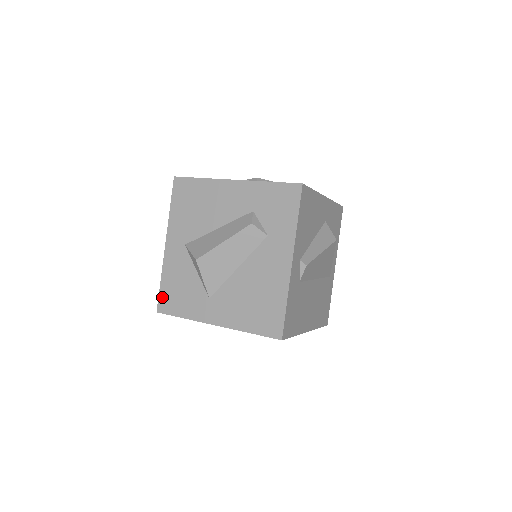
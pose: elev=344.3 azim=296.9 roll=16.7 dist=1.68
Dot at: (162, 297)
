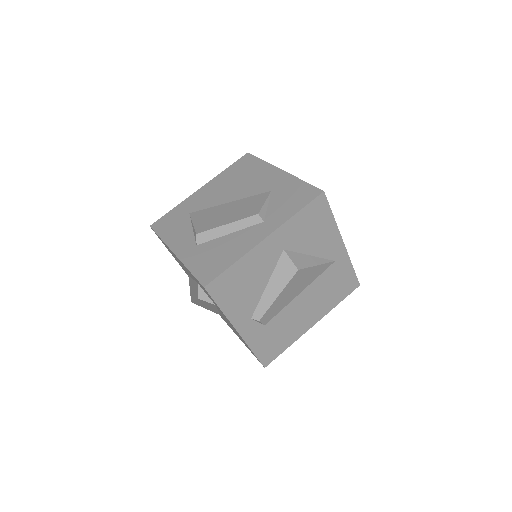
Dot at: occluded
